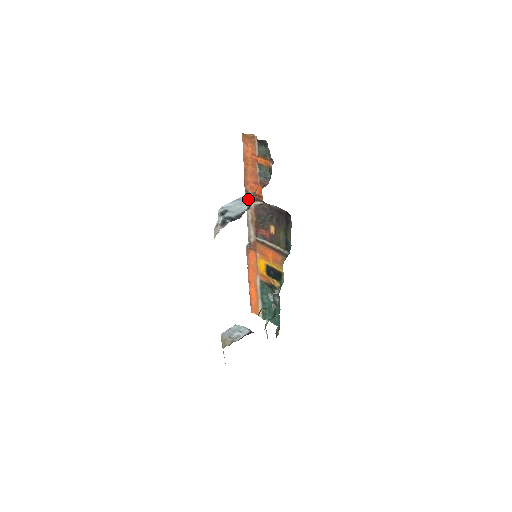
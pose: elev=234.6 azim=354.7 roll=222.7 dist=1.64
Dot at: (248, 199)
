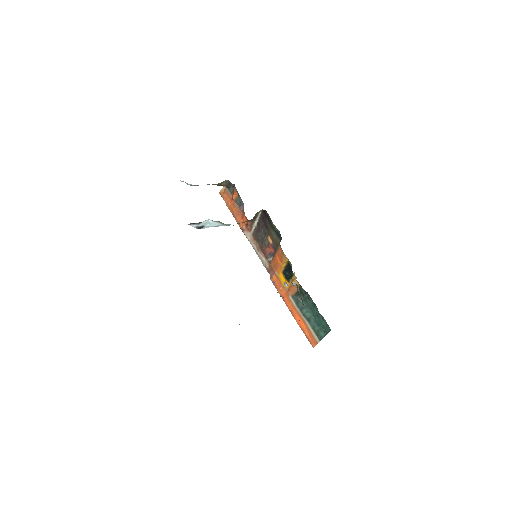
Dot at: occluded
